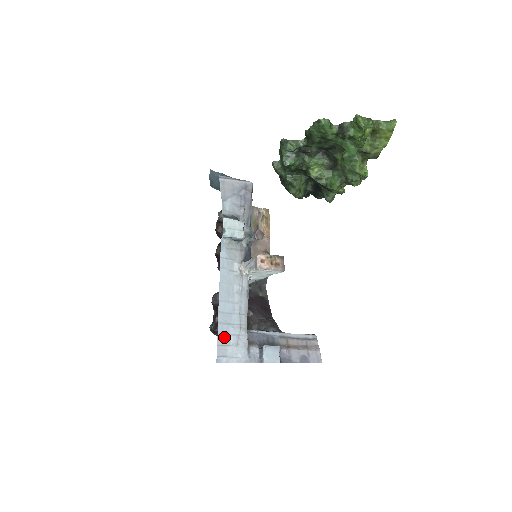
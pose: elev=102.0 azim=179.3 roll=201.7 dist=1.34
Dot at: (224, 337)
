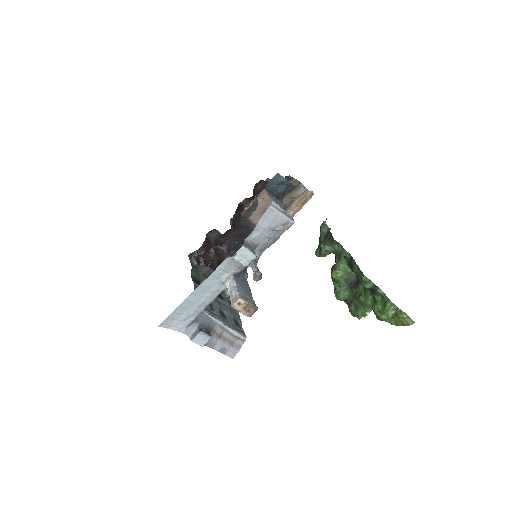
Dot at: (177, 314)
